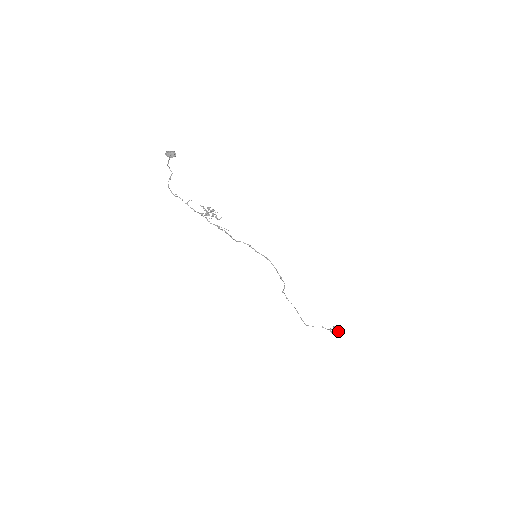
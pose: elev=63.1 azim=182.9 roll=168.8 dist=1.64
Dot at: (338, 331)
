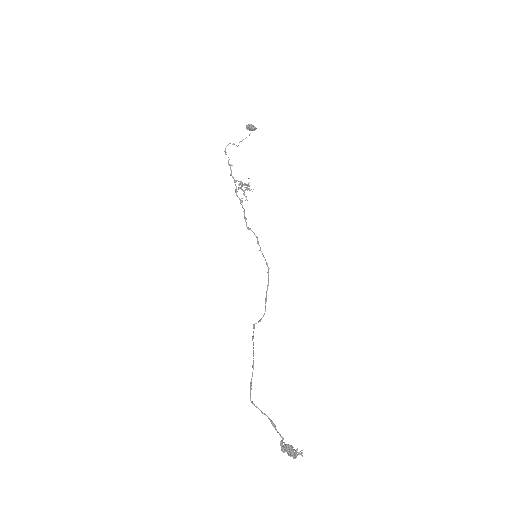
Dot at: (293, 455)
